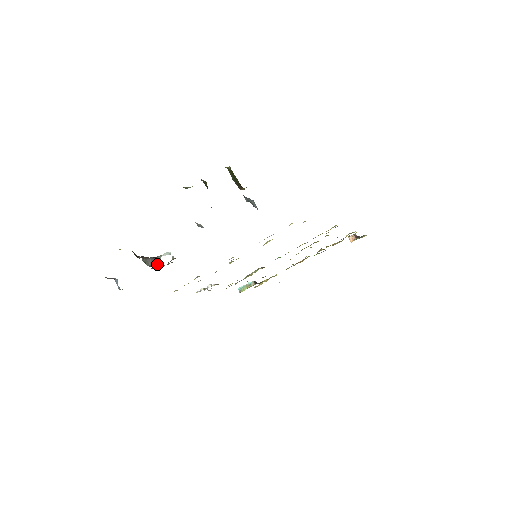
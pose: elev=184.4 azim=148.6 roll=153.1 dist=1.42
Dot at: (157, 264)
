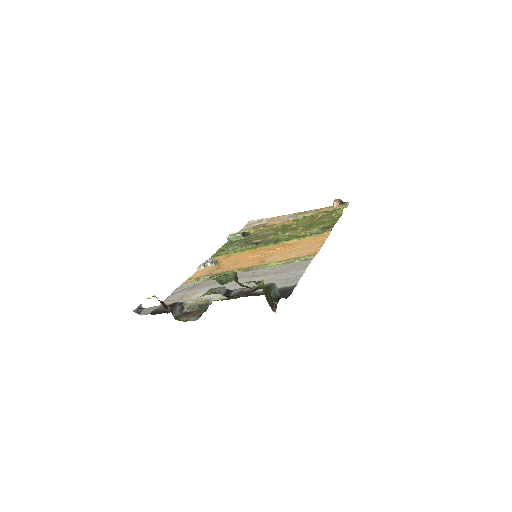
Dot at: (183, 310)
